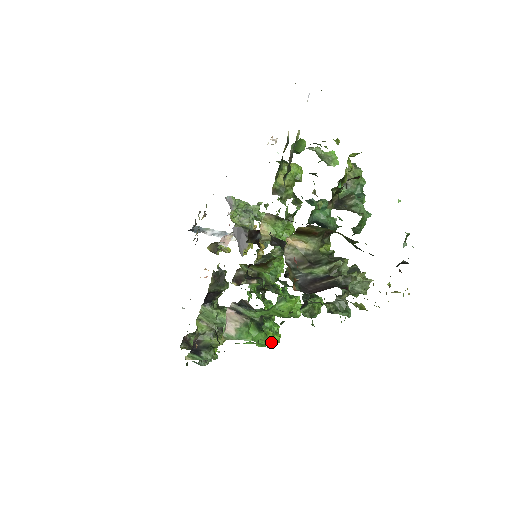
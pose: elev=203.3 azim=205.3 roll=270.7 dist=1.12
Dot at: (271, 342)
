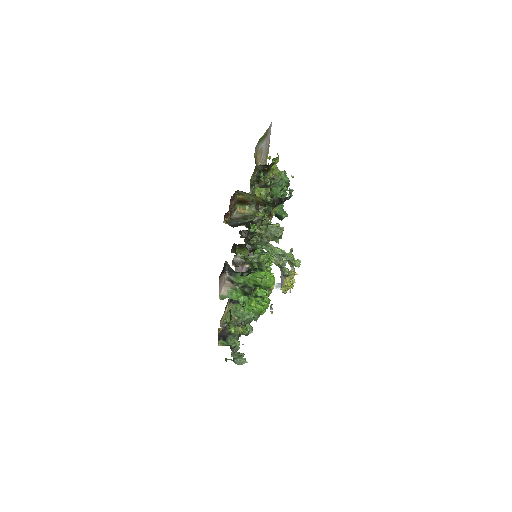
Dot at: (254, 307)
